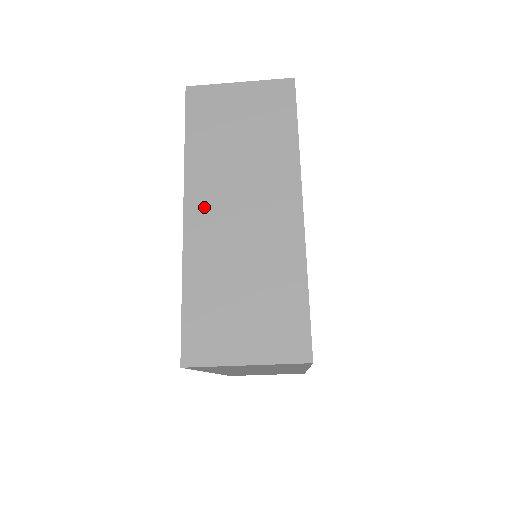
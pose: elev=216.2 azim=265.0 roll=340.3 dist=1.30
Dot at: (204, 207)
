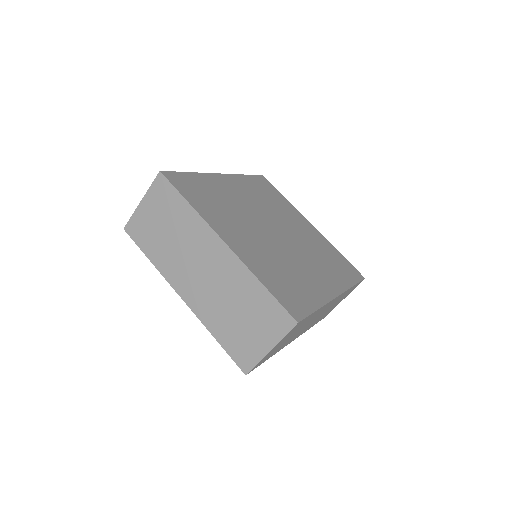
Dot at: (186, 286)
